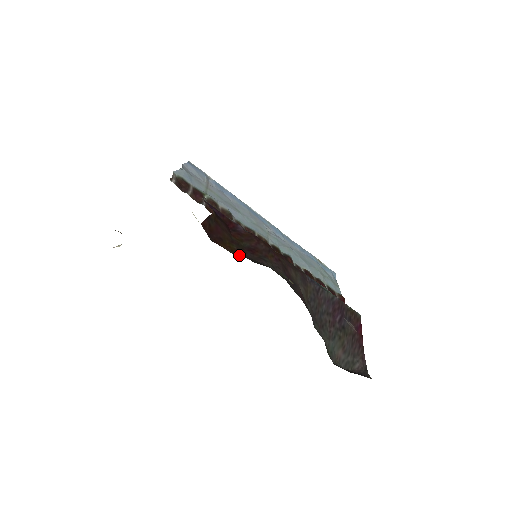
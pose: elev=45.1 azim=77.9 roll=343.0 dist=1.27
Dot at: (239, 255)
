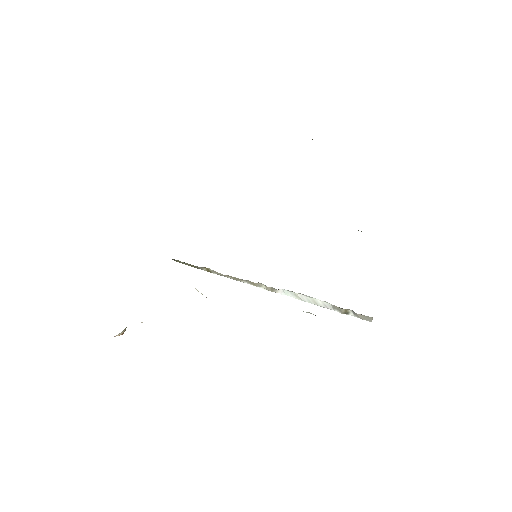
Dot at: occluded
